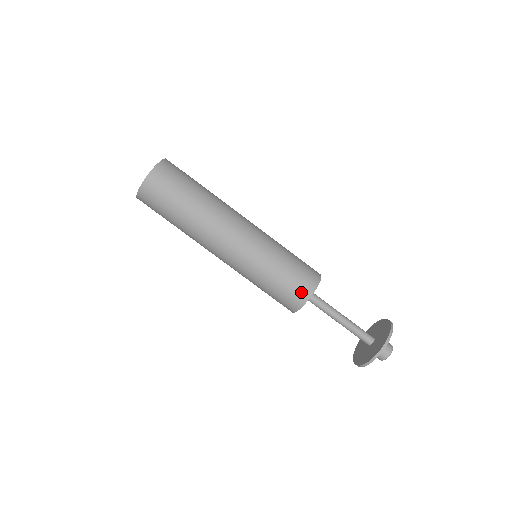
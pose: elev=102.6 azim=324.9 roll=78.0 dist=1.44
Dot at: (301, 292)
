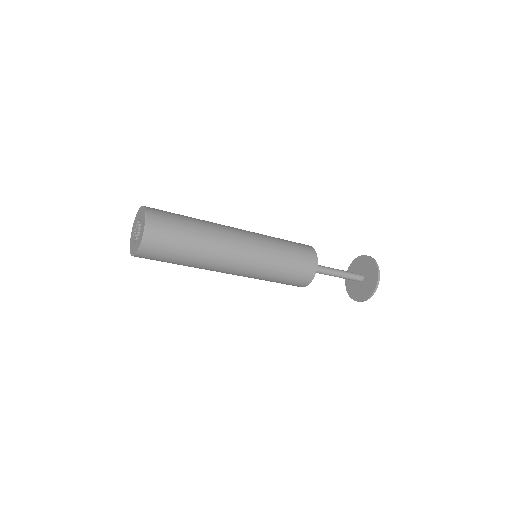
Dot at: (310, 263)
